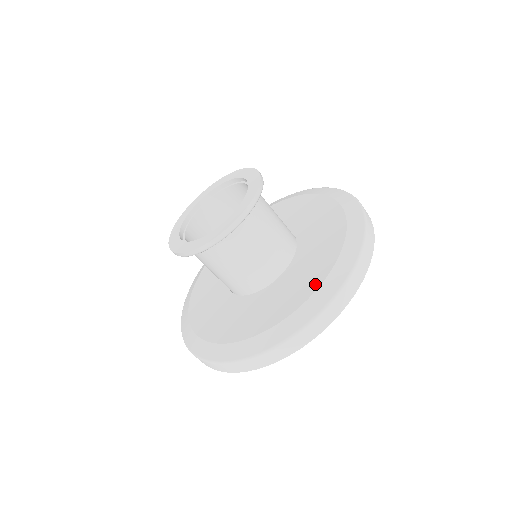
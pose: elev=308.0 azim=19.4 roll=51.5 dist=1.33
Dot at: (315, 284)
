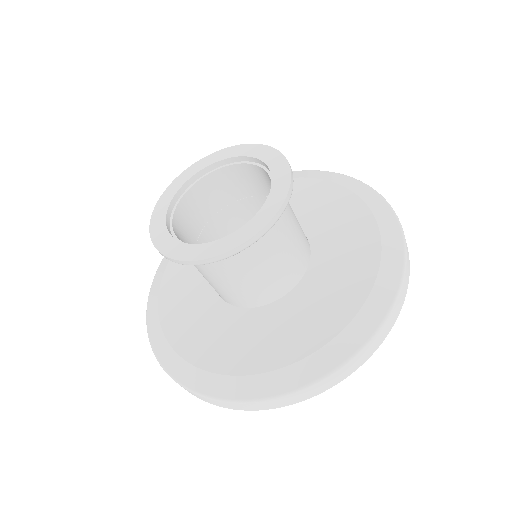
Dot at: (332, 328)
